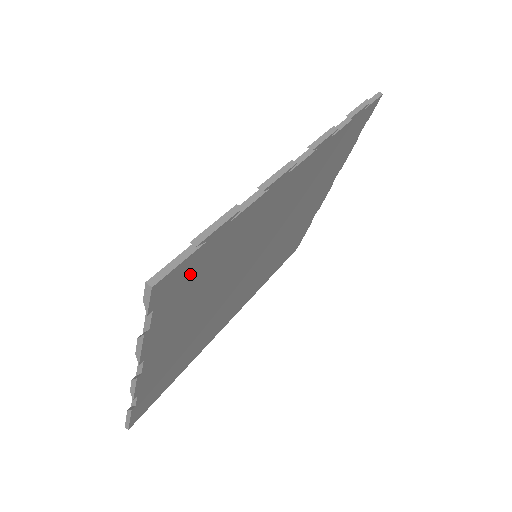
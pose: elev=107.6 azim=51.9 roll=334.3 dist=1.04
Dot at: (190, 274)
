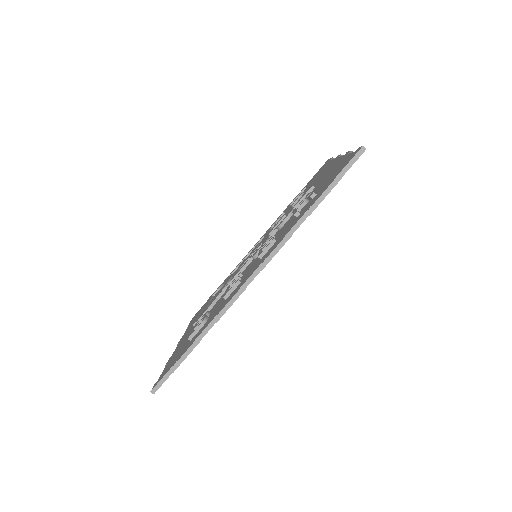
Dot at: occluded
